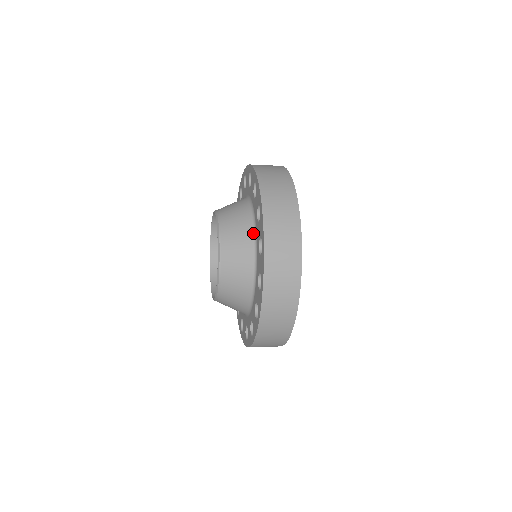
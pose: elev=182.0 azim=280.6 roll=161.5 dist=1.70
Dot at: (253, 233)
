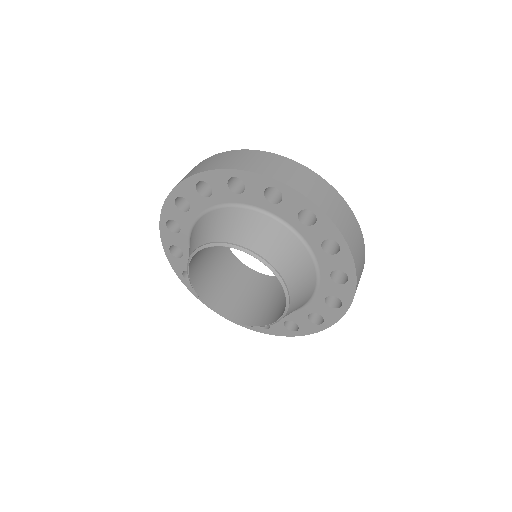
Dot at: (312, 262)
